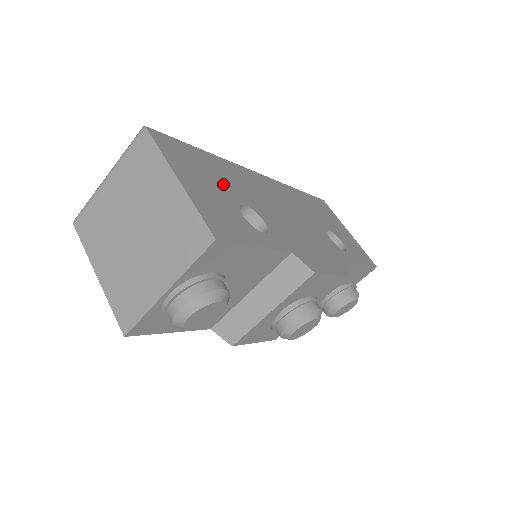
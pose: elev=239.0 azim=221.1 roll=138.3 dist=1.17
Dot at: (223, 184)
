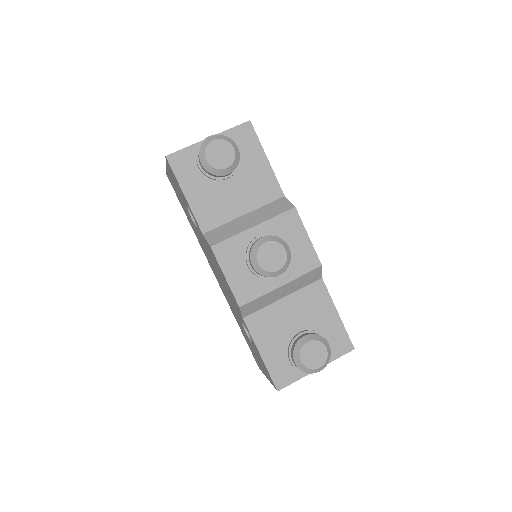
Dot at: occluded
